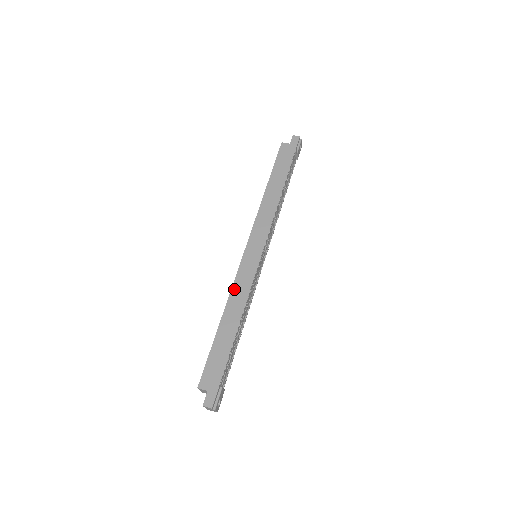
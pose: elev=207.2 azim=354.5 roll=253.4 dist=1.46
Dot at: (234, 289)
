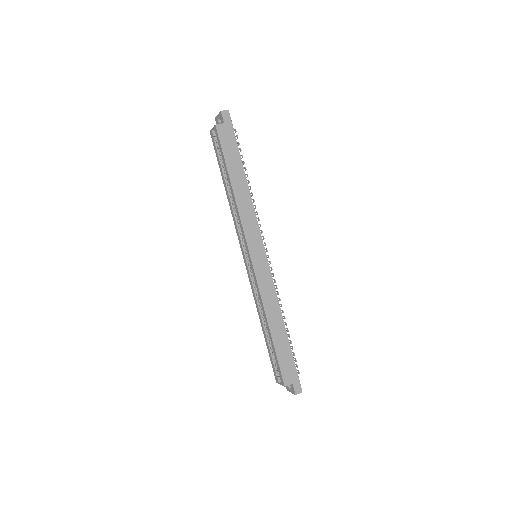
Dot at: (264, 298)
